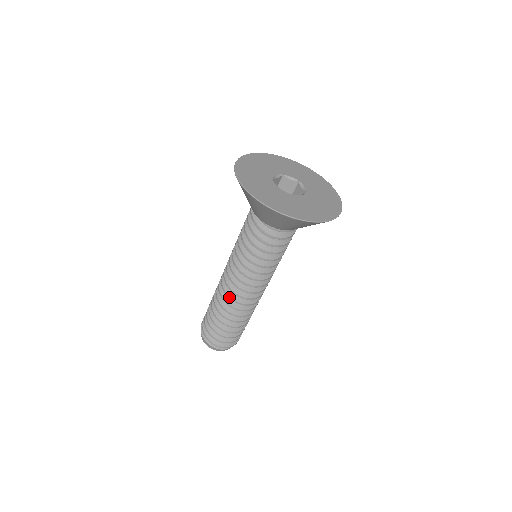
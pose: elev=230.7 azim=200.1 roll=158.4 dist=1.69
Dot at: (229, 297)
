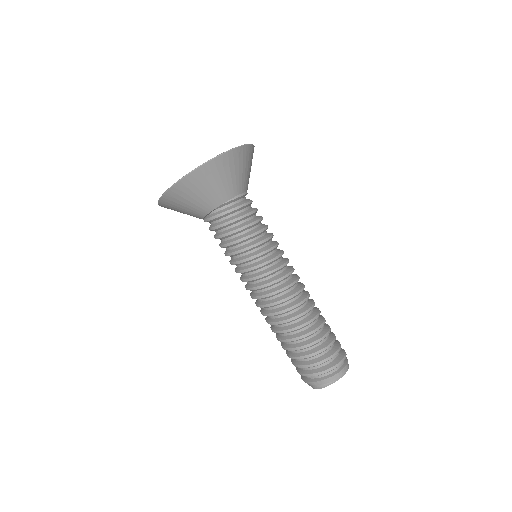
Dot at: (282, 301)
